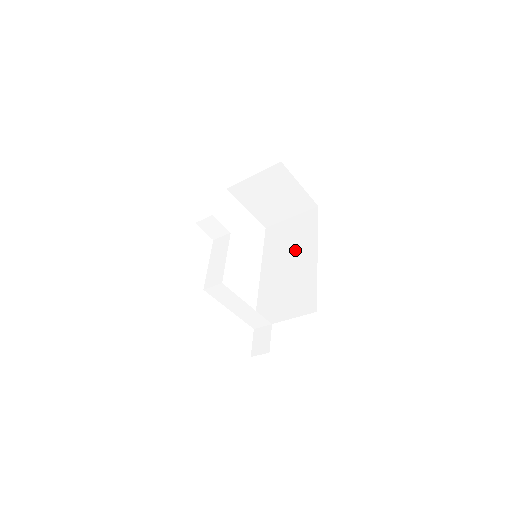
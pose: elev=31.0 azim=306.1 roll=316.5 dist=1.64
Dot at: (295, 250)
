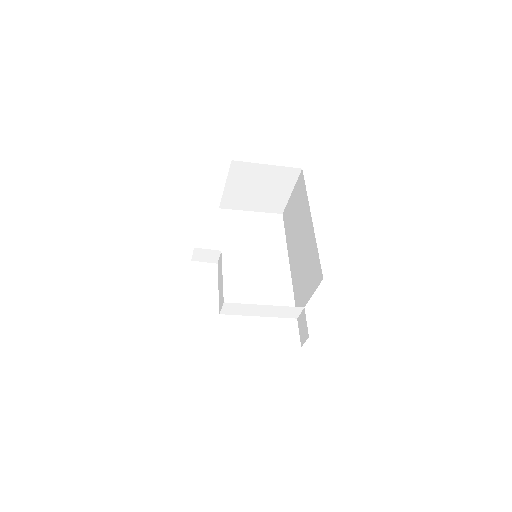
Dot at: (300, 224)
